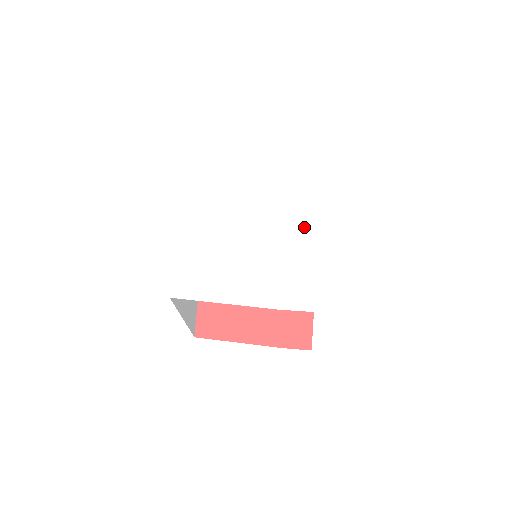
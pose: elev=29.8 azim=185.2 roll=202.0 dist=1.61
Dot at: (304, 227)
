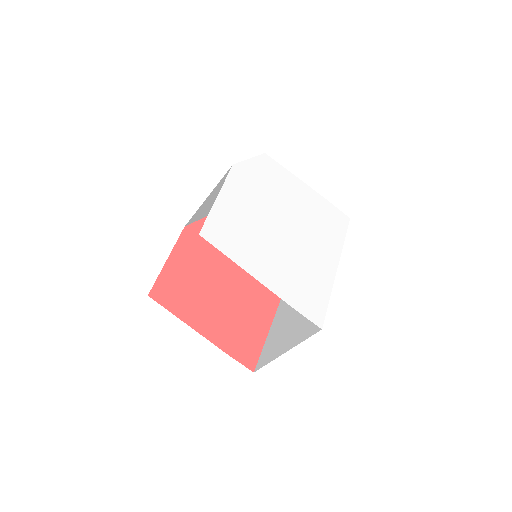
Dot at: (328, 255)
